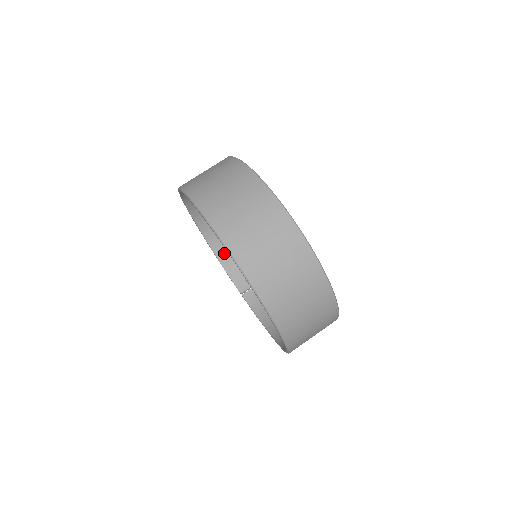
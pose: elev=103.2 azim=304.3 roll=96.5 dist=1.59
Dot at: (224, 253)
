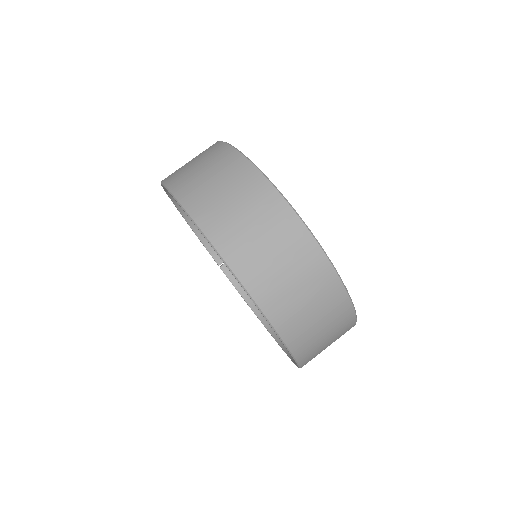
Dot at: occluded
